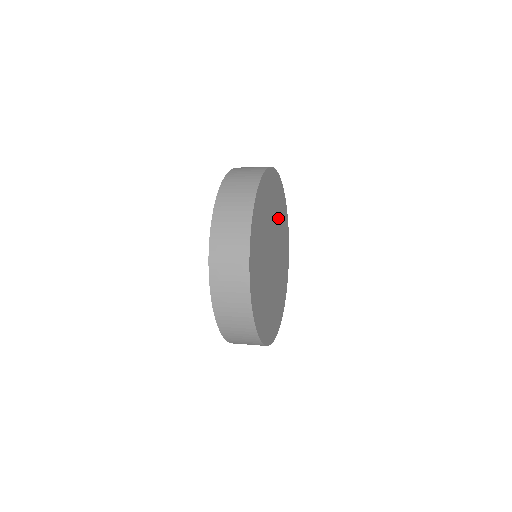
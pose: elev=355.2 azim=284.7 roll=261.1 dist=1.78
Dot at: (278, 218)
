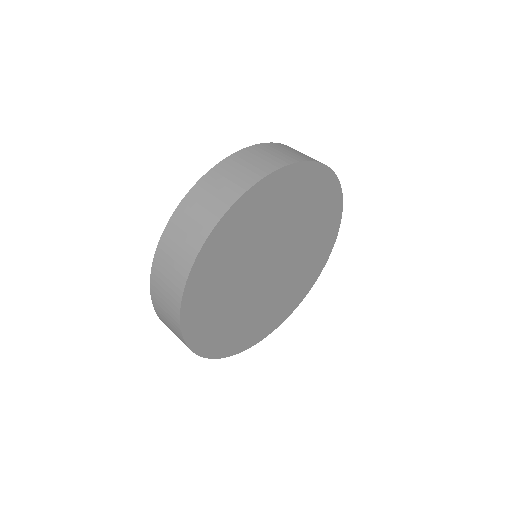
Dot at: (301, 216)
